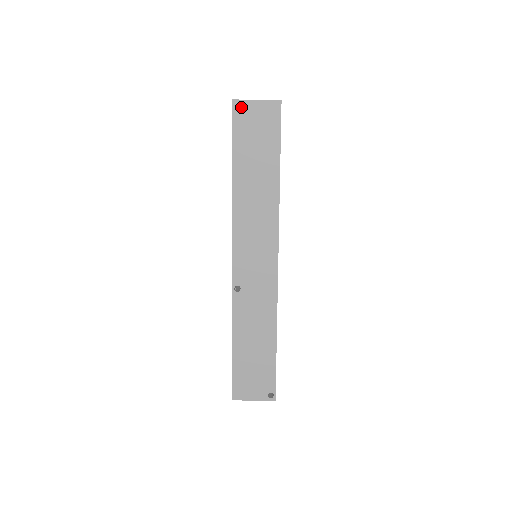
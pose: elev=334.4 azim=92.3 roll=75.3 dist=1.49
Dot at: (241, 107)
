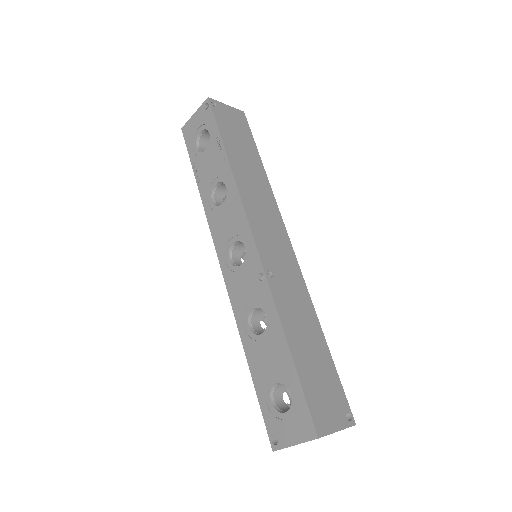
Dot at: (216, 105)
